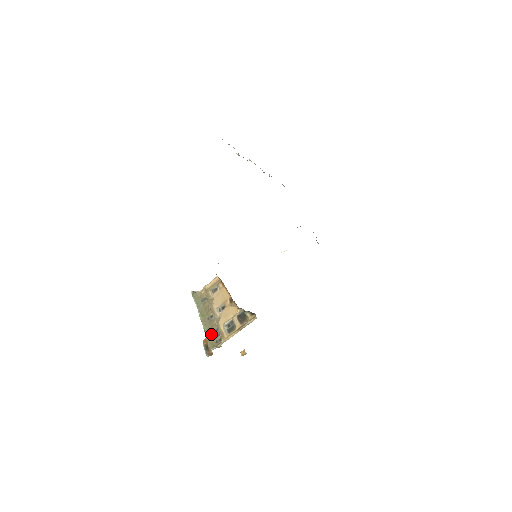
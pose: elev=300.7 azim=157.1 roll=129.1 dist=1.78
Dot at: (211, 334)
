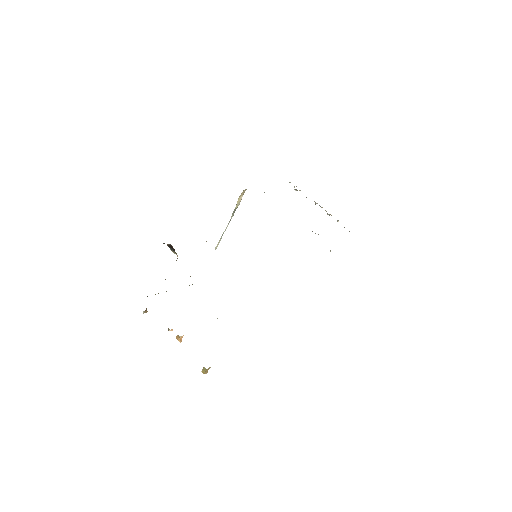
Dot at: occluded
